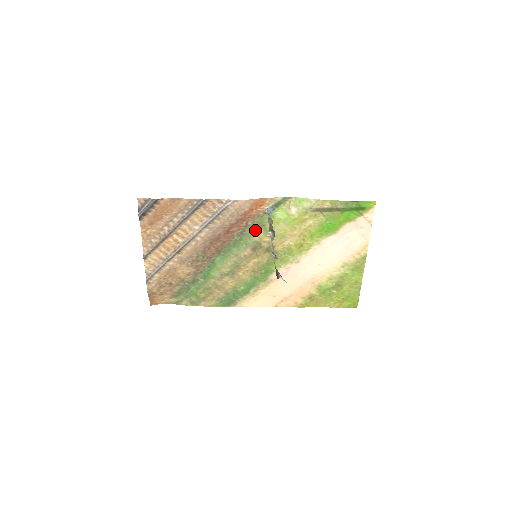
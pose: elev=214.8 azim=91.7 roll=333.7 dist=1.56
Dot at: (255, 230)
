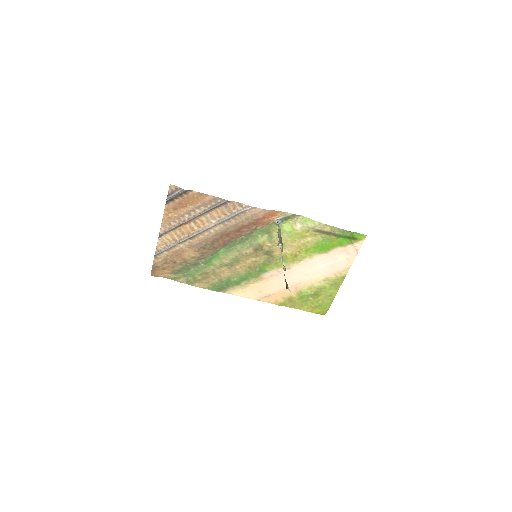
Dot at: (261, 234)
